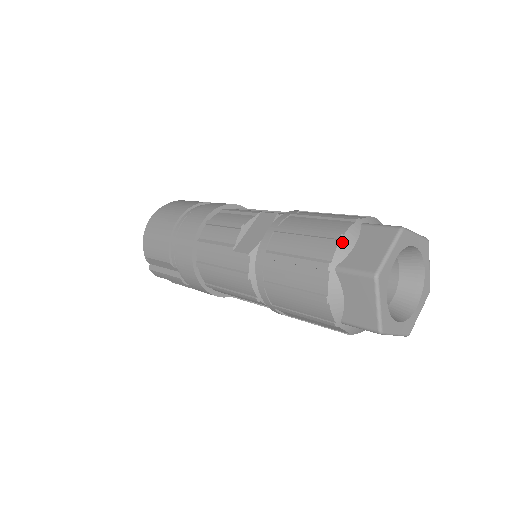
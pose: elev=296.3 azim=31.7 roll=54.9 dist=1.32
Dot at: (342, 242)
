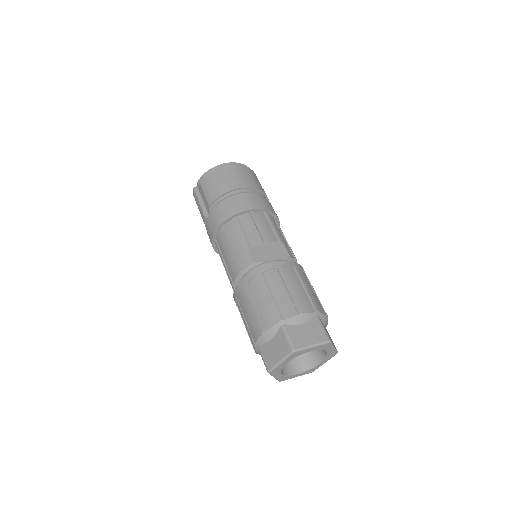
Dot at: (299, 316)
